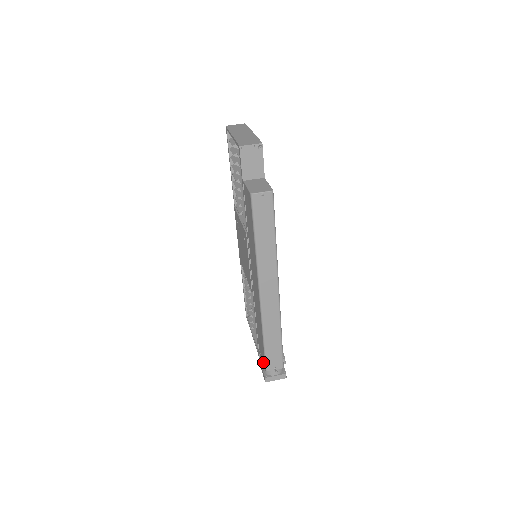
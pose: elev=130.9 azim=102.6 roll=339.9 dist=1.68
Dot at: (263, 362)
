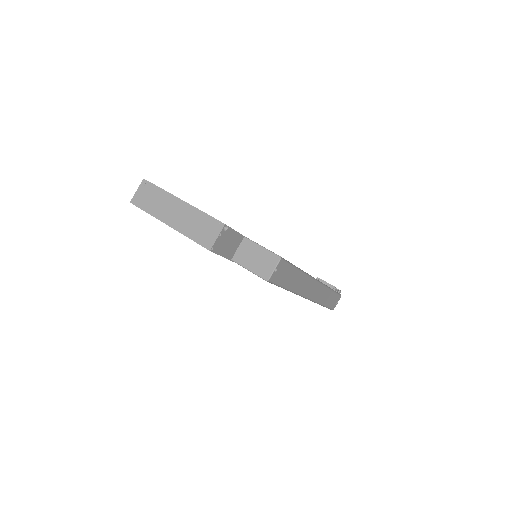
Dot at: occluded
